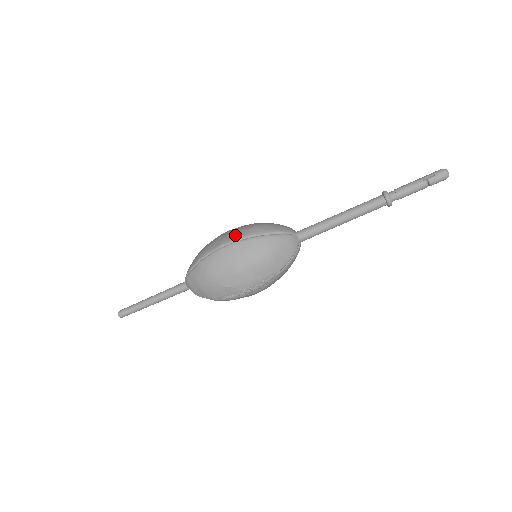
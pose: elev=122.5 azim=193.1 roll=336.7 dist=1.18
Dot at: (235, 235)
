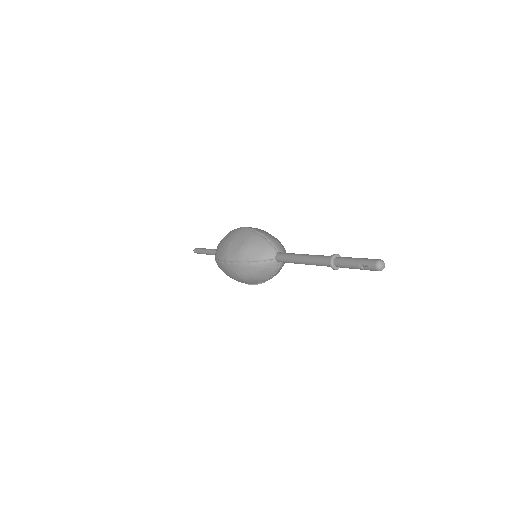
Dot at: (229, 255)
